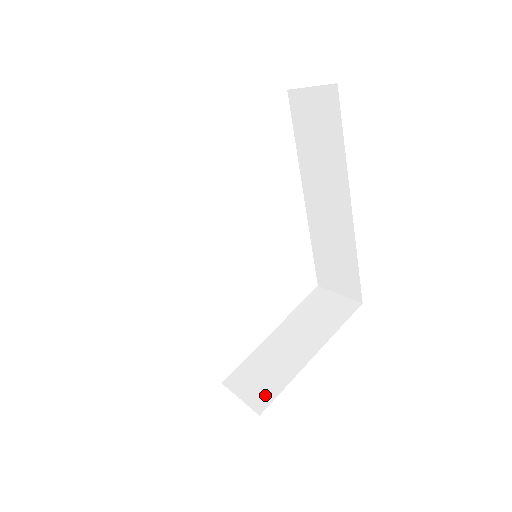
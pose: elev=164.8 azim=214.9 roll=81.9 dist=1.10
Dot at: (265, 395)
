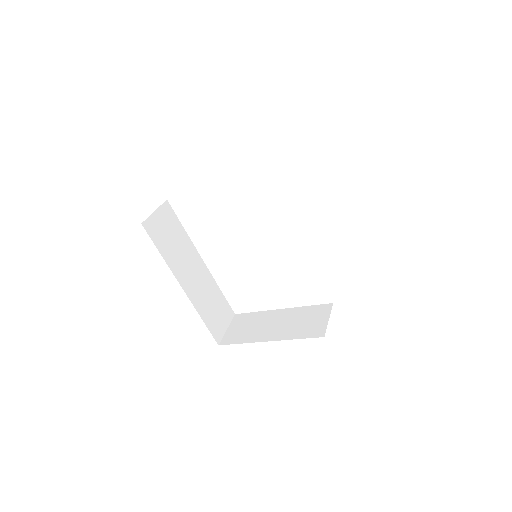
Dot at: (232, 338)
